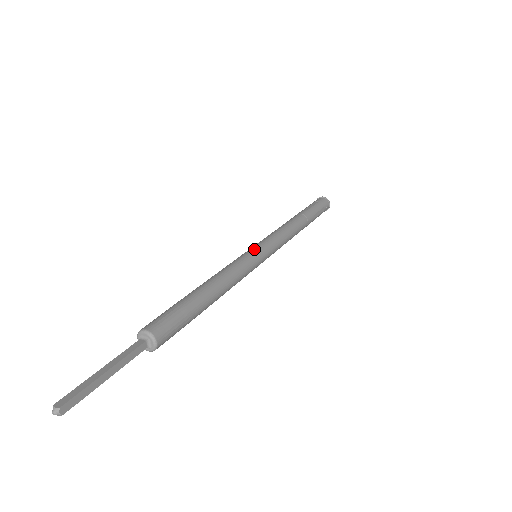
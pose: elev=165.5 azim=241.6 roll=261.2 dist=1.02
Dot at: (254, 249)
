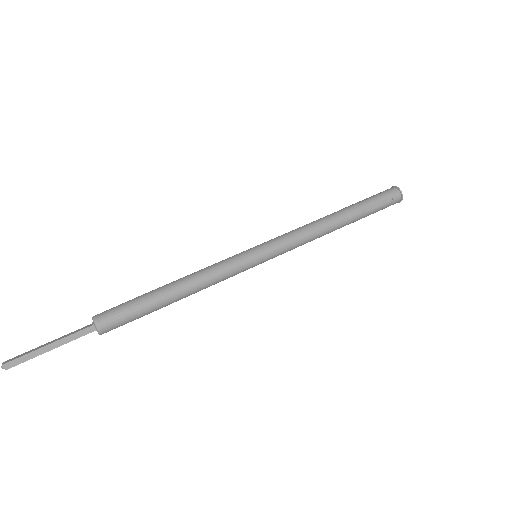
Dot at: (249, 249)
